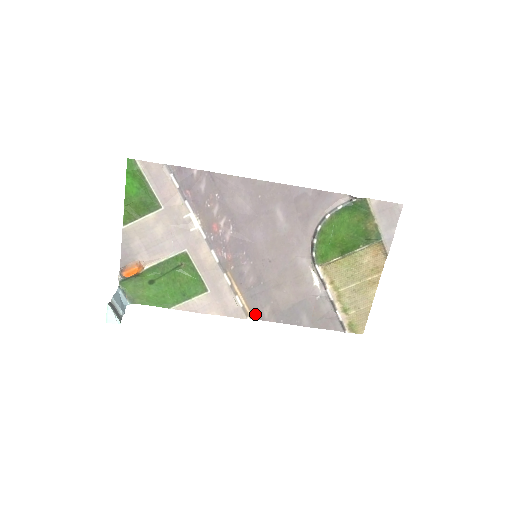
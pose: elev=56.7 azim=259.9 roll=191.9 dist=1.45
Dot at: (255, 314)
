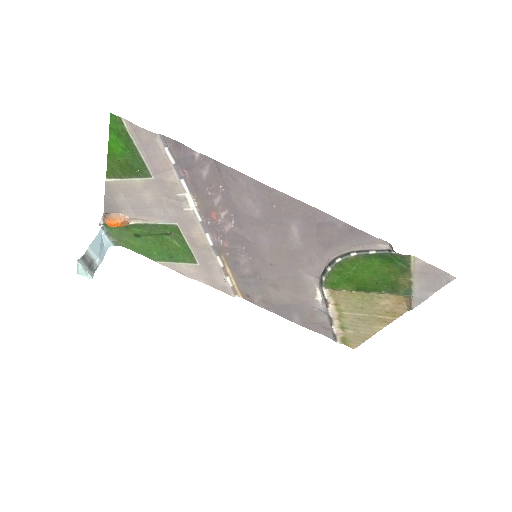
Dot at: (245, 296)
